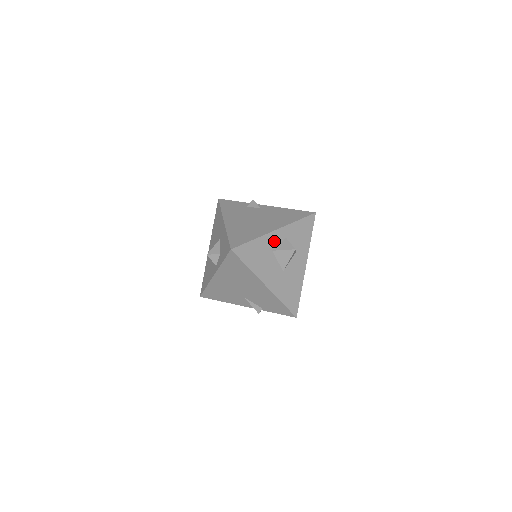
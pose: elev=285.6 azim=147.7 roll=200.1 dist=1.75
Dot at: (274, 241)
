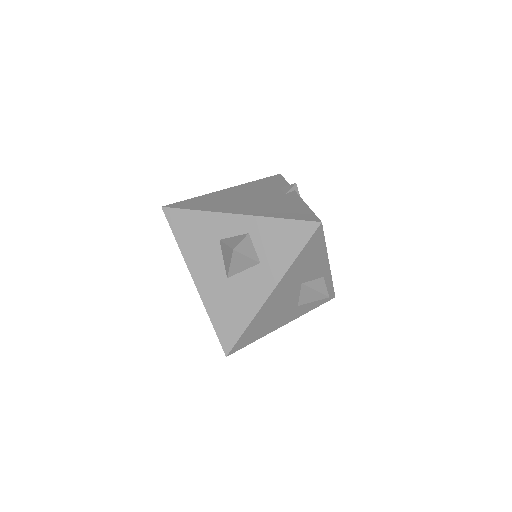
Dot at: (228, 228)
